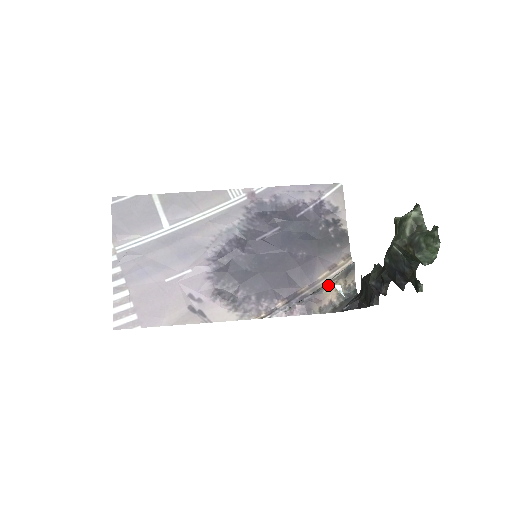
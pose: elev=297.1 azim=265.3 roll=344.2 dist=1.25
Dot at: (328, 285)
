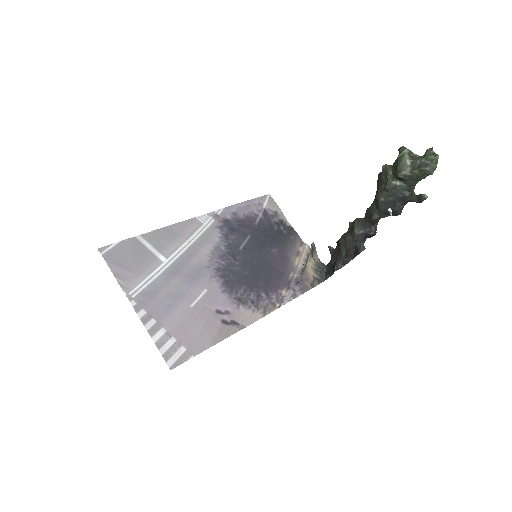
Dot at: (306, 265)
